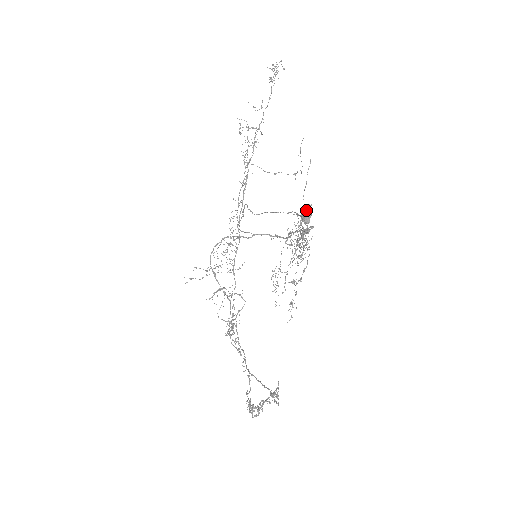
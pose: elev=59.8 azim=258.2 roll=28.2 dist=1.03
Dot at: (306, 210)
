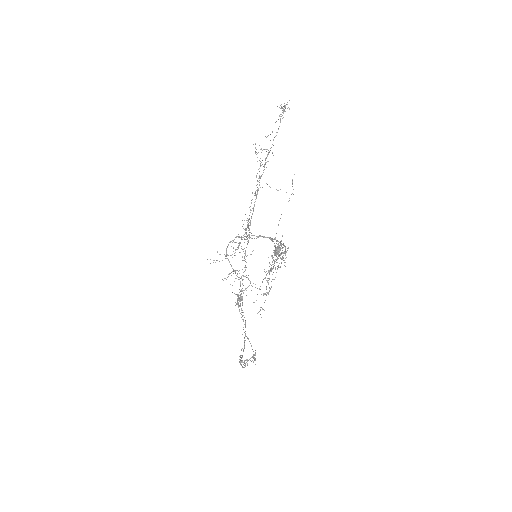
Dot at: (277, 246)
